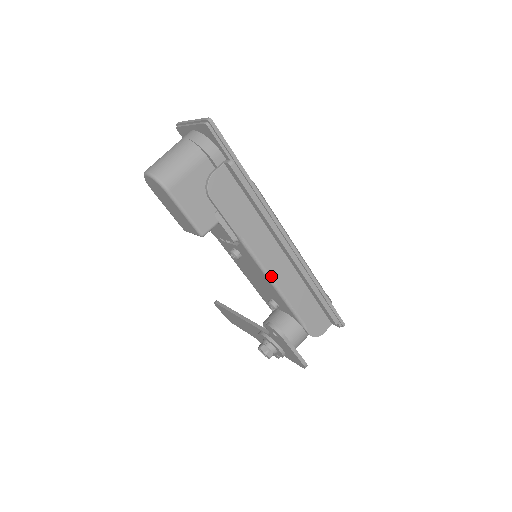
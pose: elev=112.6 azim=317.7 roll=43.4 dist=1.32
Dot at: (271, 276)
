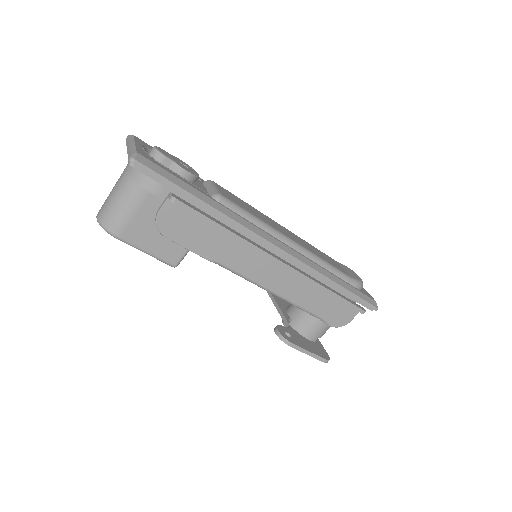
Dot at: (266, 287)
